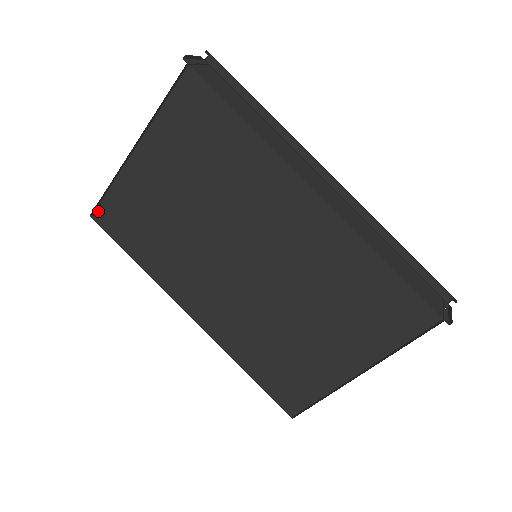
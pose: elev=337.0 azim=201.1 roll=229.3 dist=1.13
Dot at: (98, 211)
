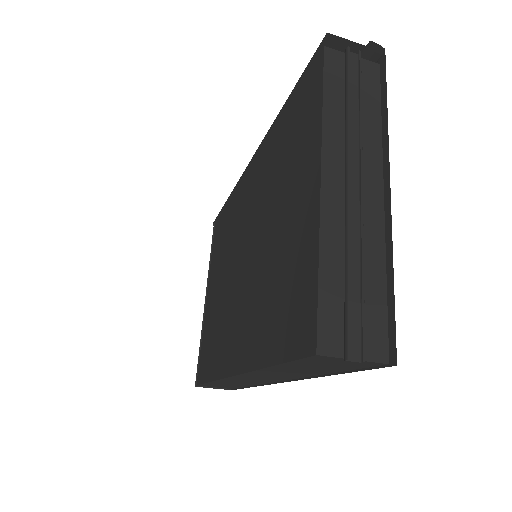
Dot at: (198, 375)
